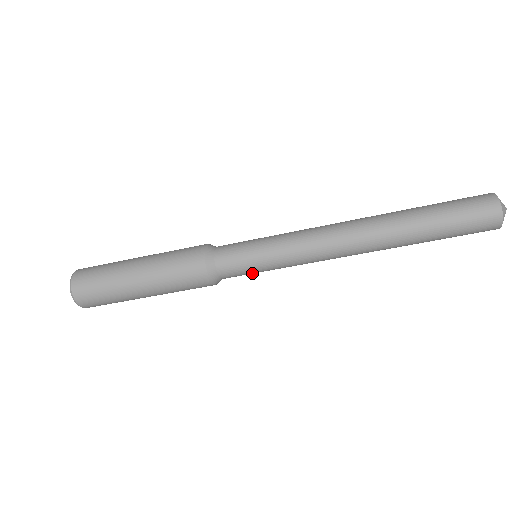
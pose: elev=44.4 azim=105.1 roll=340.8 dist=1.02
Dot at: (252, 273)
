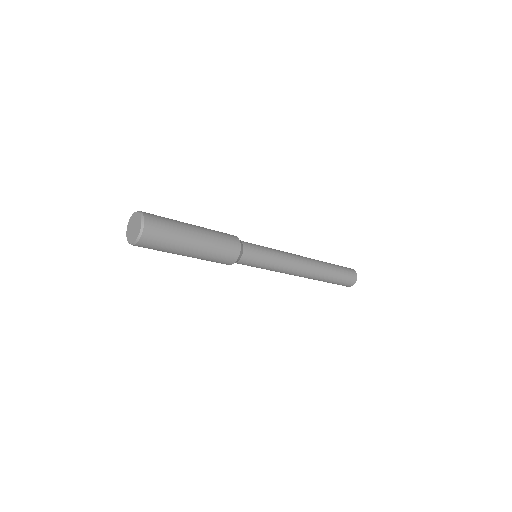
Dot at: (253, 265)
